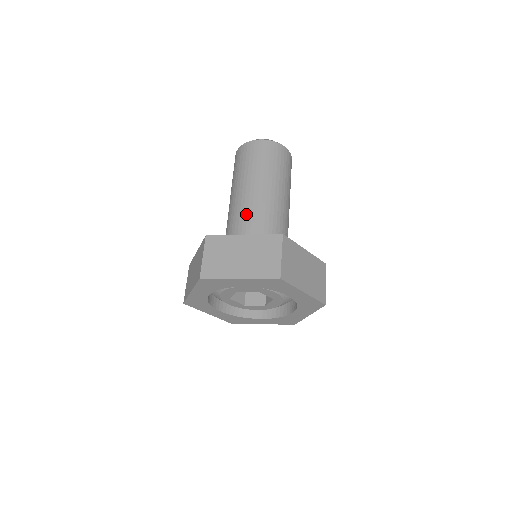
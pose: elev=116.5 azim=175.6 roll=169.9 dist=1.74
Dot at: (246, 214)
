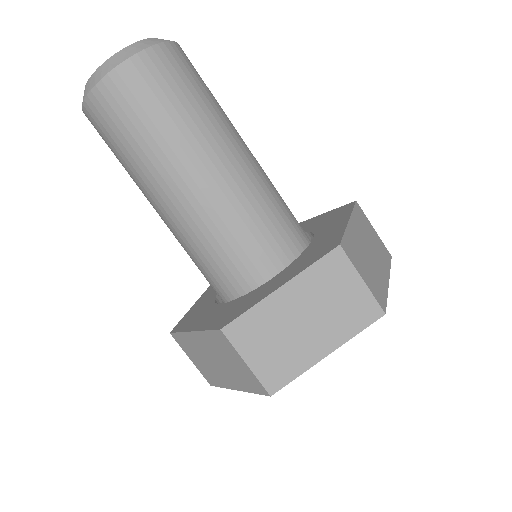
Dot at: (224, 228)
